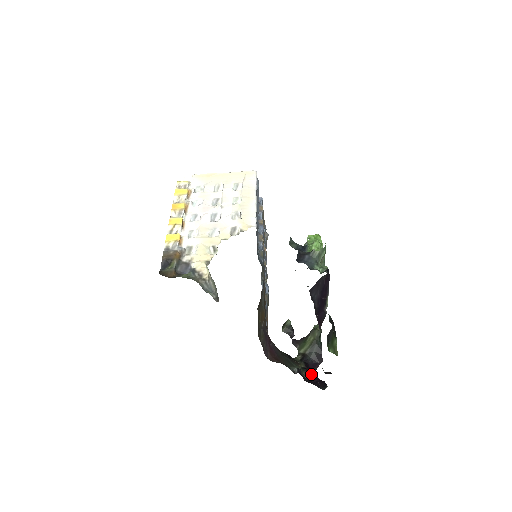
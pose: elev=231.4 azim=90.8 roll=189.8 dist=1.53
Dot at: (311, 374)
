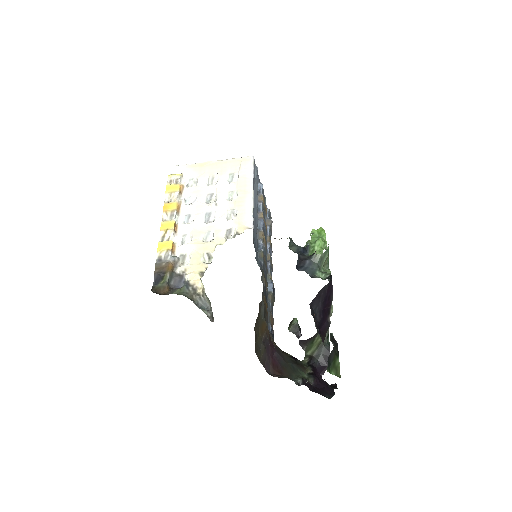
Dot at: (318, 379)
